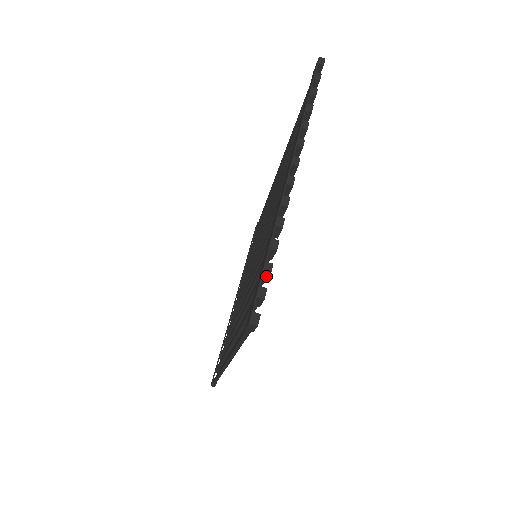
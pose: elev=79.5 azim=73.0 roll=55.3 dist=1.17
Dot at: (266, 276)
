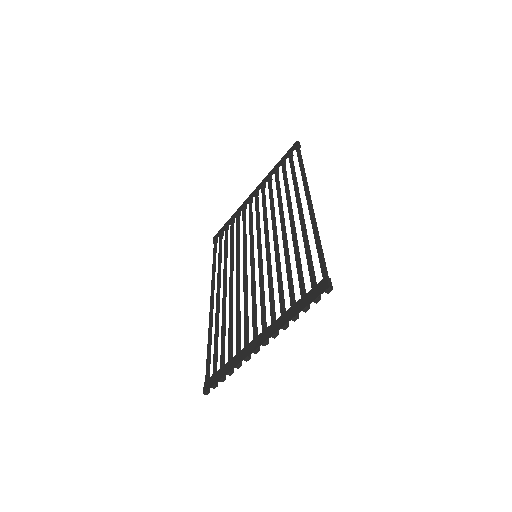
Dot at: occluded
